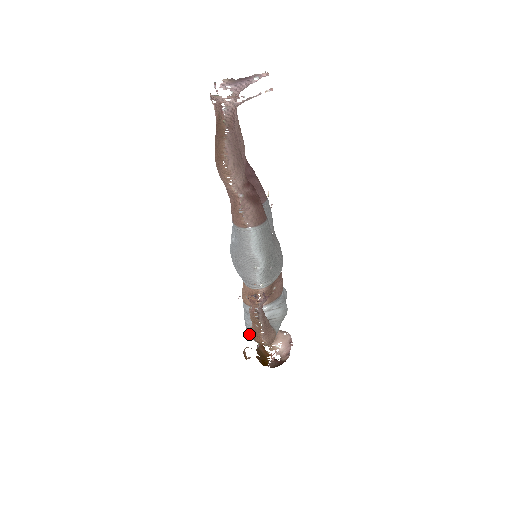
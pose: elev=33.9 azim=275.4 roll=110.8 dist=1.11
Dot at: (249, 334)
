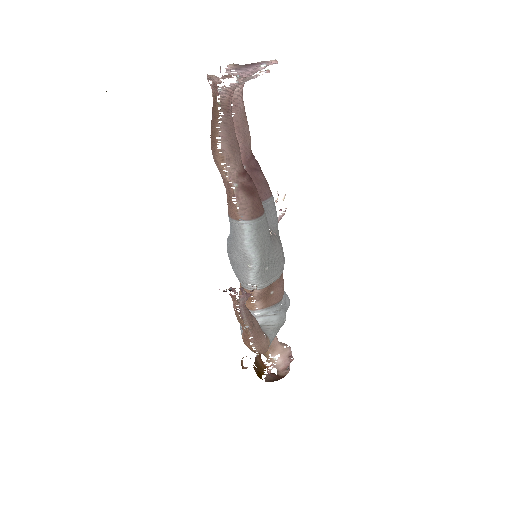
Dot at: occluded
